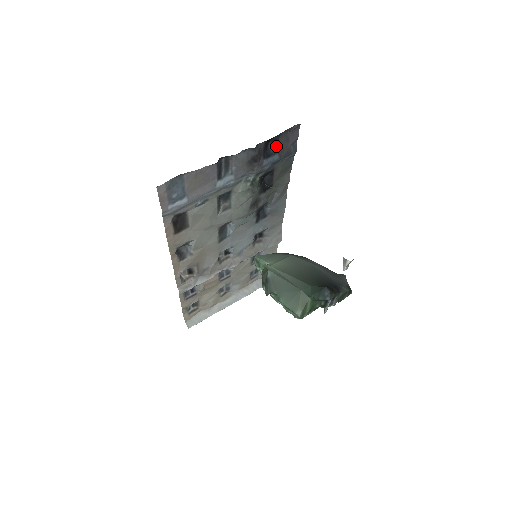
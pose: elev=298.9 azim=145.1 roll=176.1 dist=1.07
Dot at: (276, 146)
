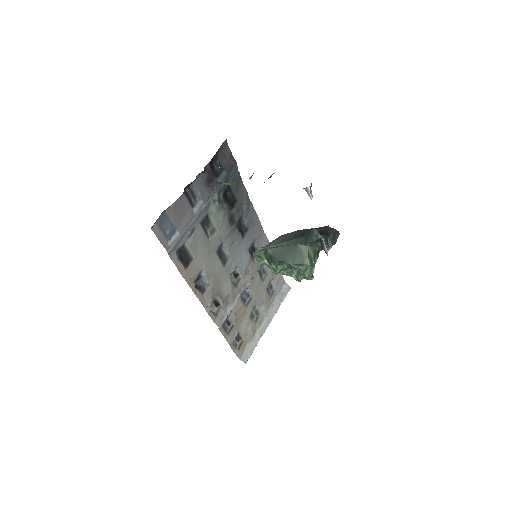
Dot at: (219, 165)
